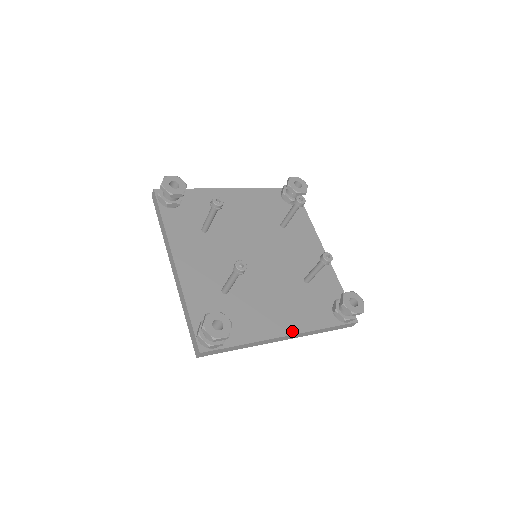
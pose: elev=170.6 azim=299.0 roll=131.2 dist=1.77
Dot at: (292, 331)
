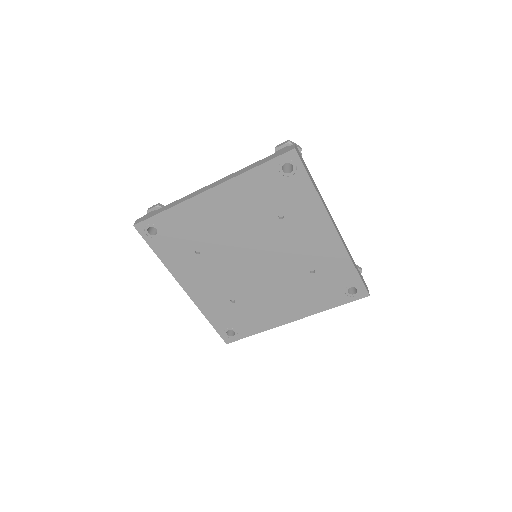
Dot at: occluded
